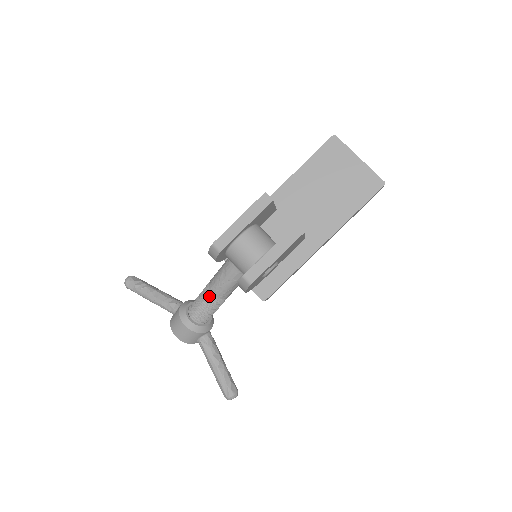
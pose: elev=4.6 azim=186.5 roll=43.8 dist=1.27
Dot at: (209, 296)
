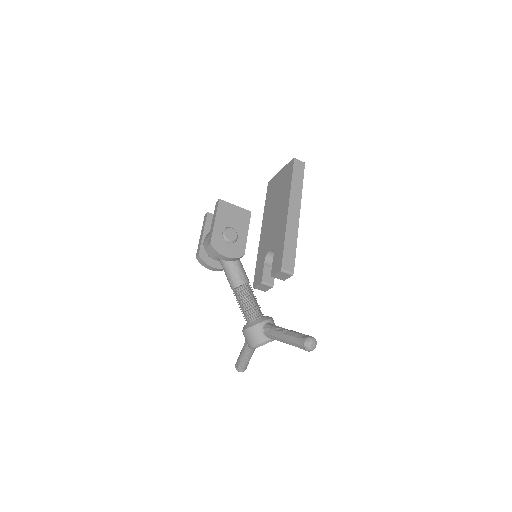
Dot at: (235, 294)
